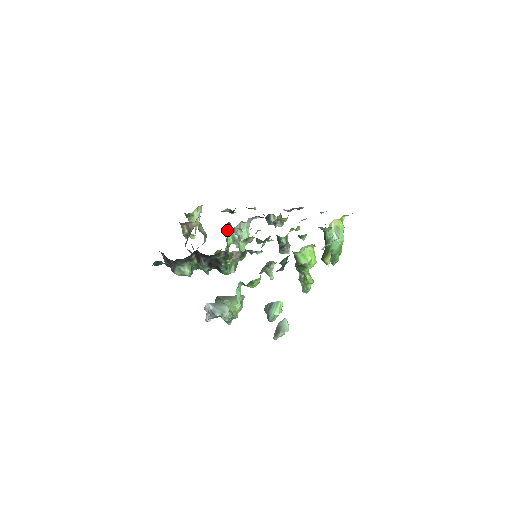
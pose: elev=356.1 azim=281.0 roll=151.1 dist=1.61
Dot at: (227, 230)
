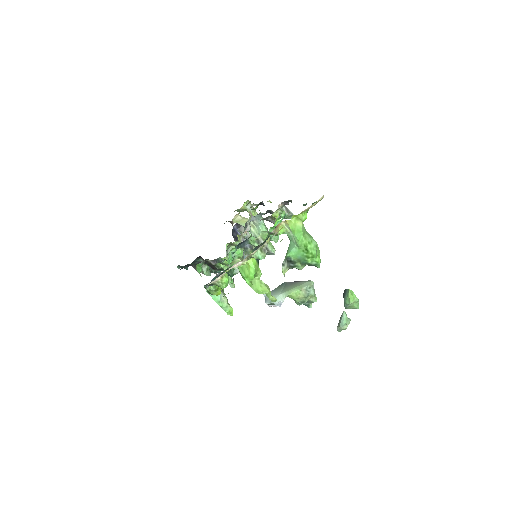
Dot at: (241, 229)
